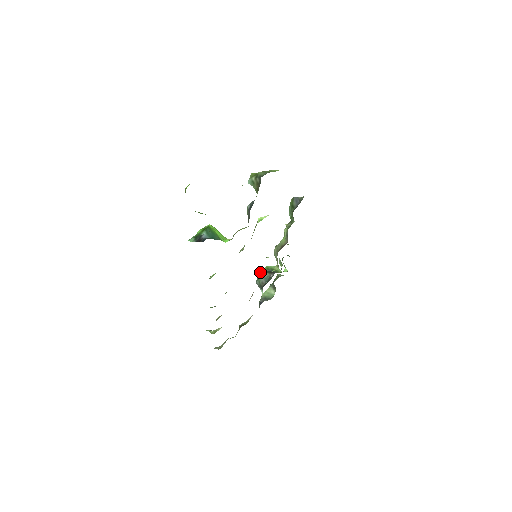
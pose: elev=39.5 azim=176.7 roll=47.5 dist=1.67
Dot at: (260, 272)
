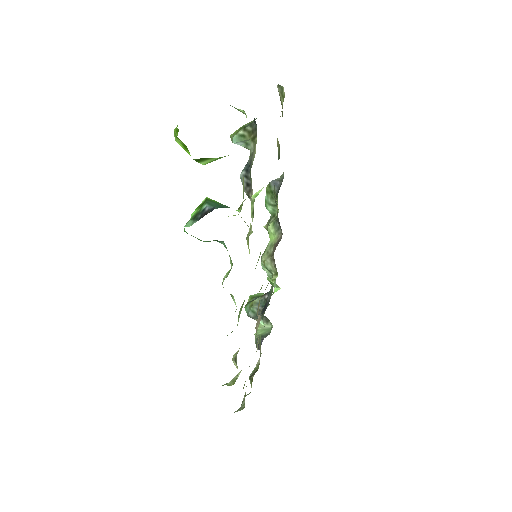
Dot at: (246, 304)
